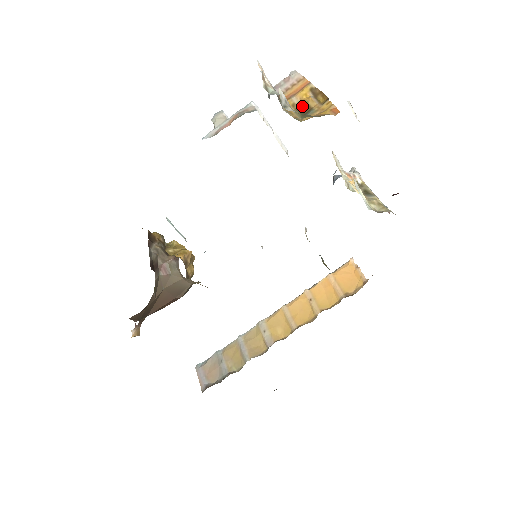
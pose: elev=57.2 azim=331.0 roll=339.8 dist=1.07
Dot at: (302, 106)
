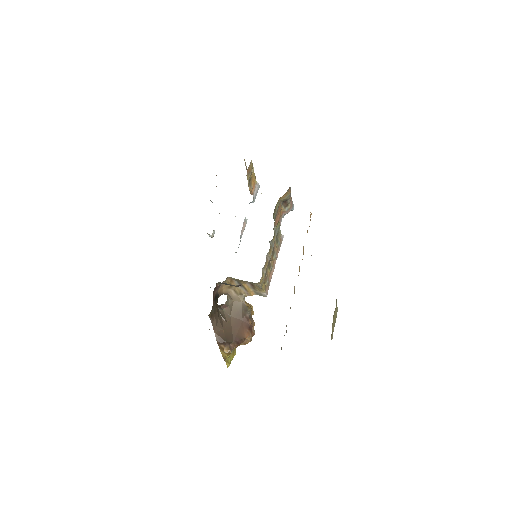
Dot at: occluded
